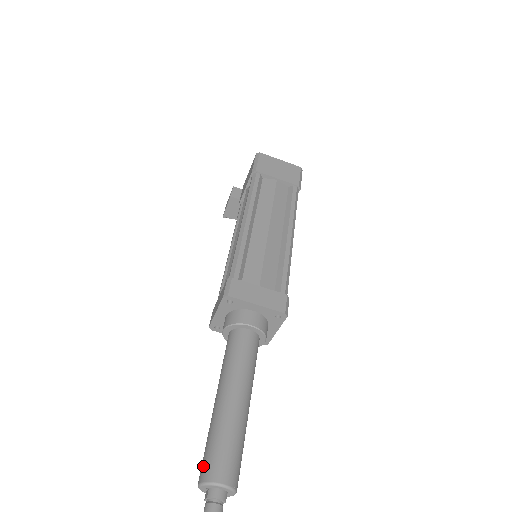
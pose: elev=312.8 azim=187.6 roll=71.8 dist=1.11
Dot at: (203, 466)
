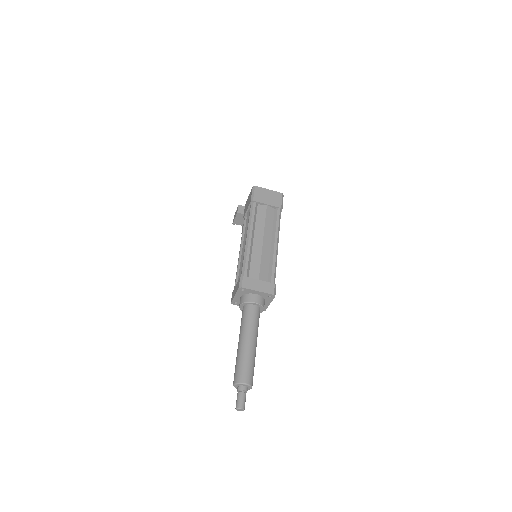
Dot at: (235, 376)
